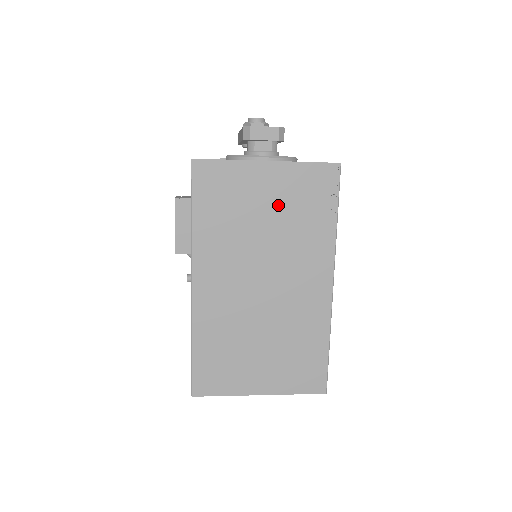
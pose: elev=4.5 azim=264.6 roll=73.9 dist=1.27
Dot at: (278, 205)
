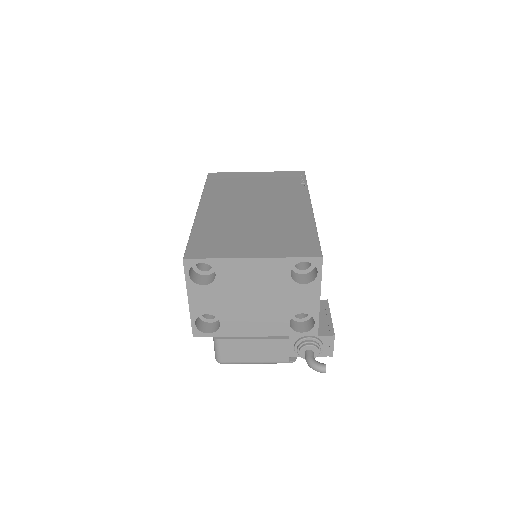
Dot at: (264, 182)
